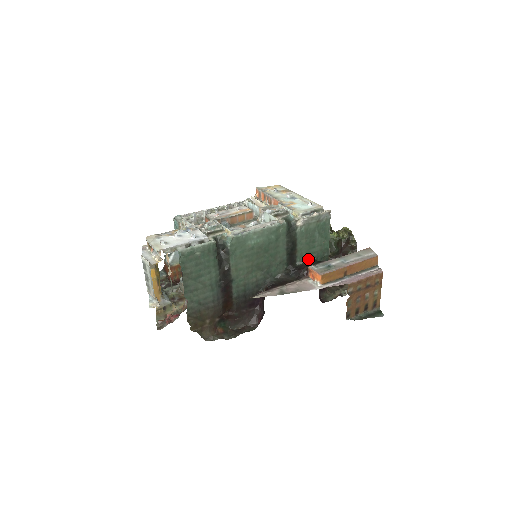
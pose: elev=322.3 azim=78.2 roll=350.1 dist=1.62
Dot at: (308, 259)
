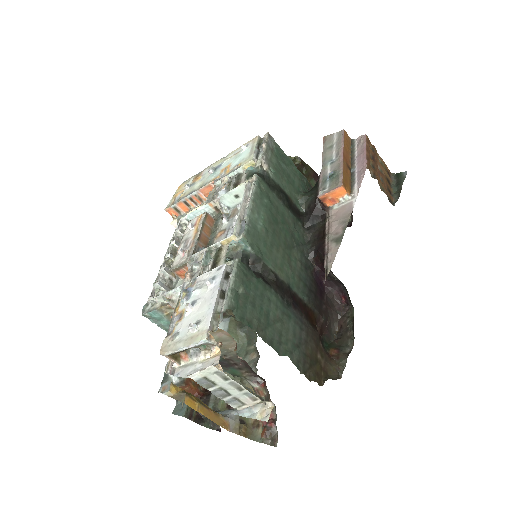
Dot at: (305, 196)
